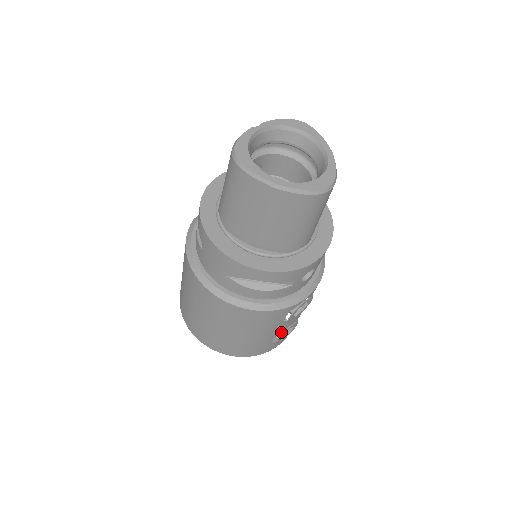
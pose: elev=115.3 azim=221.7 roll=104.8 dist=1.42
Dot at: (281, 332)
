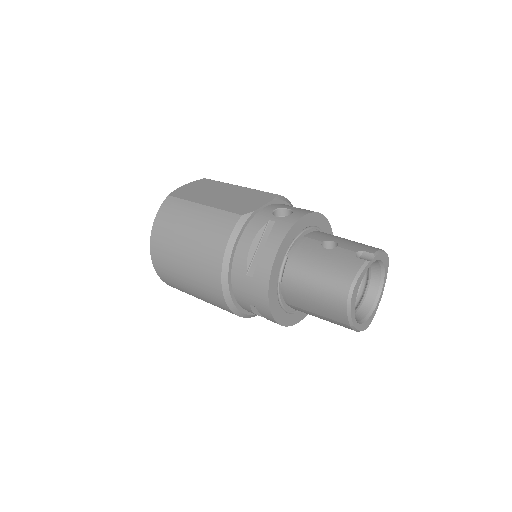
Dot at: occluded
